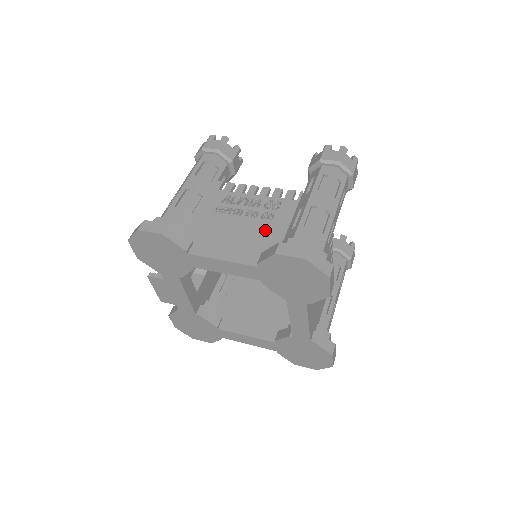
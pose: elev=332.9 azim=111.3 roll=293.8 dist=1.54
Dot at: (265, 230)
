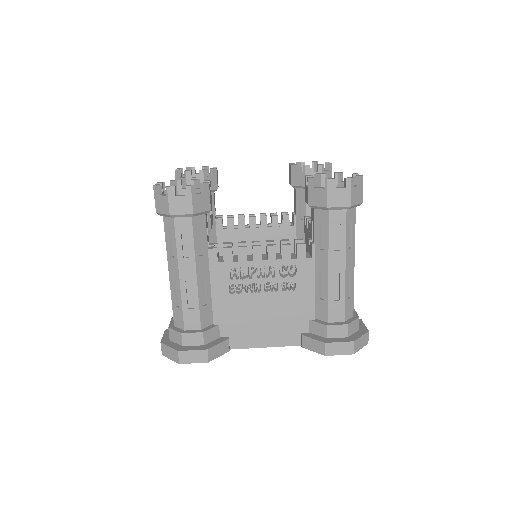
Dot at: (293, 305)
